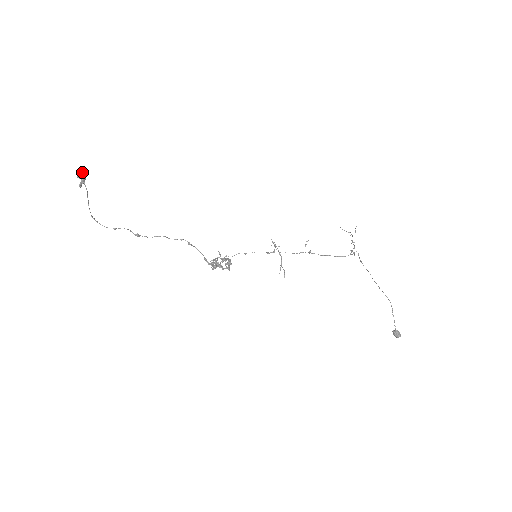
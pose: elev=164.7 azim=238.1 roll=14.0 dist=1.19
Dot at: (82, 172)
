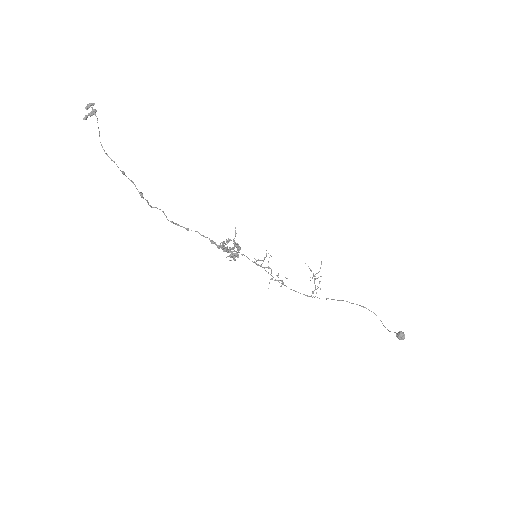
Dot at: occluded
